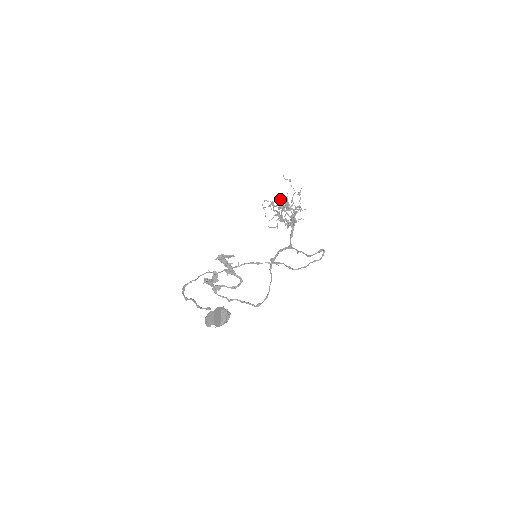
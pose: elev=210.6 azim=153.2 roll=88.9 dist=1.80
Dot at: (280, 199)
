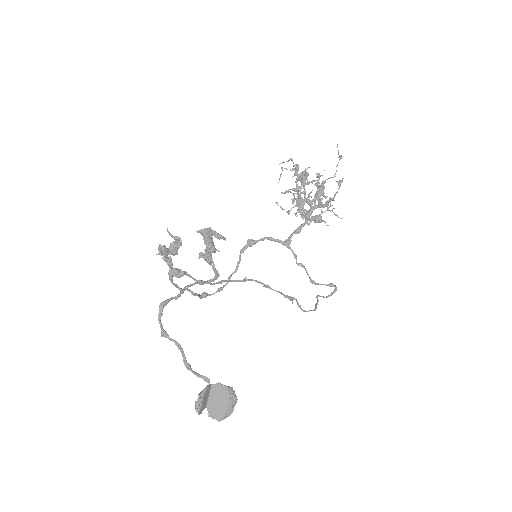
Dot at: (308, 167)
